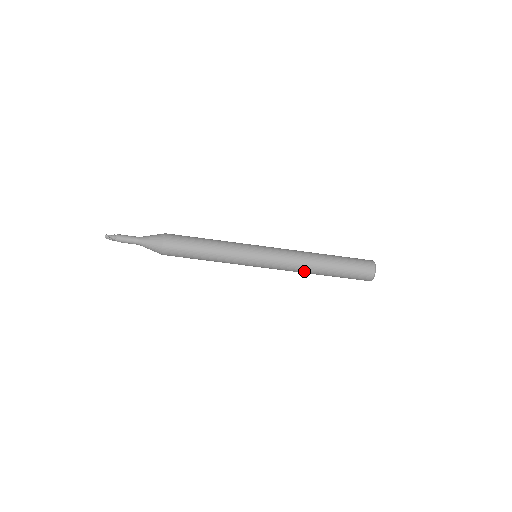
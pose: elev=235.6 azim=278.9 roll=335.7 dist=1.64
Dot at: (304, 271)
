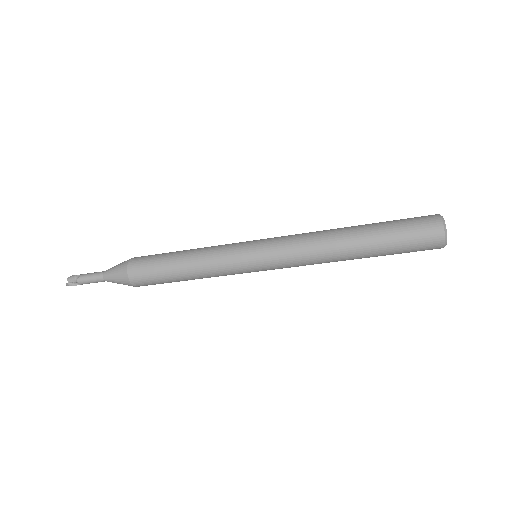
Dot at: occluded
